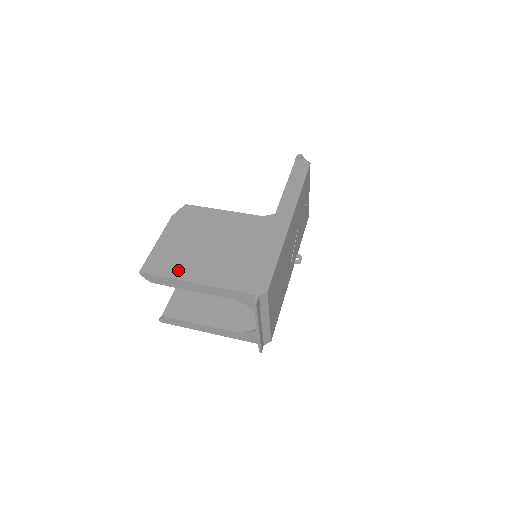
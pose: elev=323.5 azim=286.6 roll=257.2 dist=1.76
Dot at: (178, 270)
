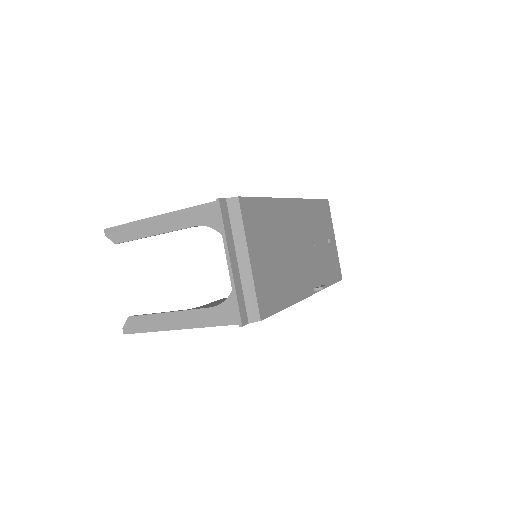
Dot at: occluded
